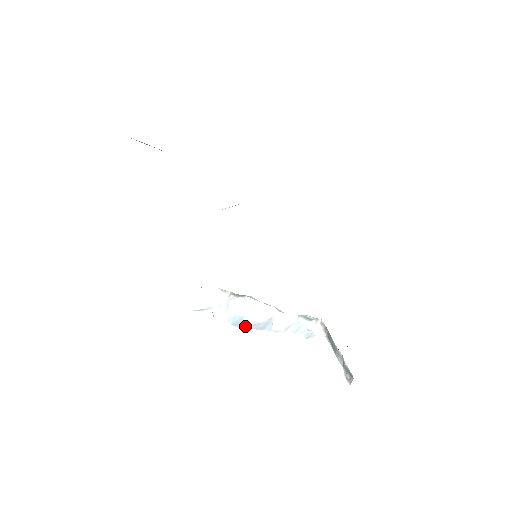
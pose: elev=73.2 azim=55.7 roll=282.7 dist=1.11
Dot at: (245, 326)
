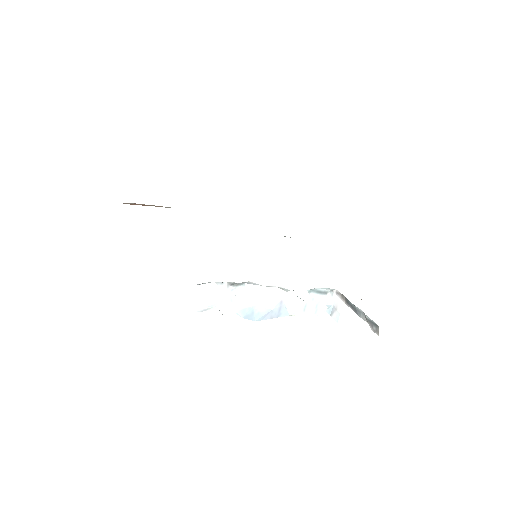
Dot at: (259, 317)
